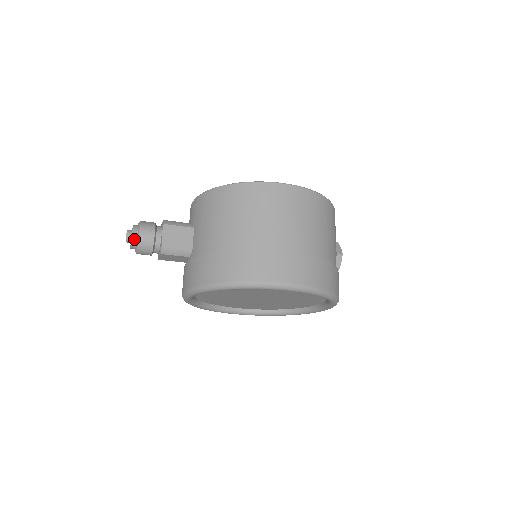
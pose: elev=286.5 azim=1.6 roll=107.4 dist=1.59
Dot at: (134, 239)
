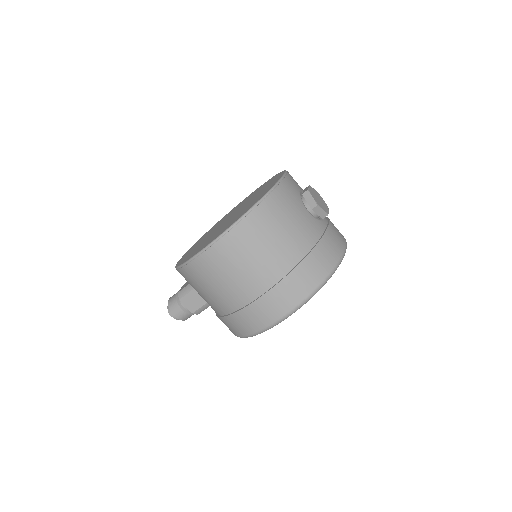
Dot at: (176, 318)
